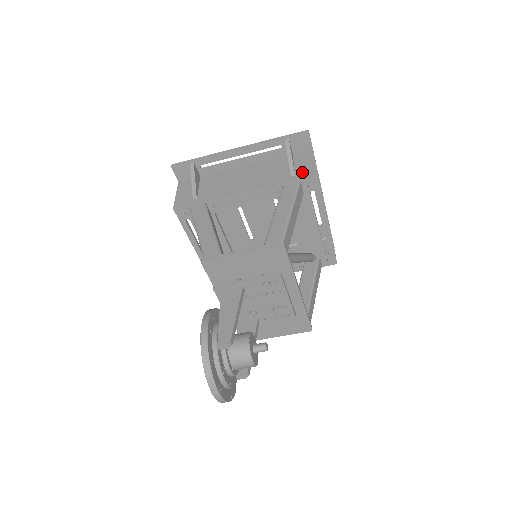
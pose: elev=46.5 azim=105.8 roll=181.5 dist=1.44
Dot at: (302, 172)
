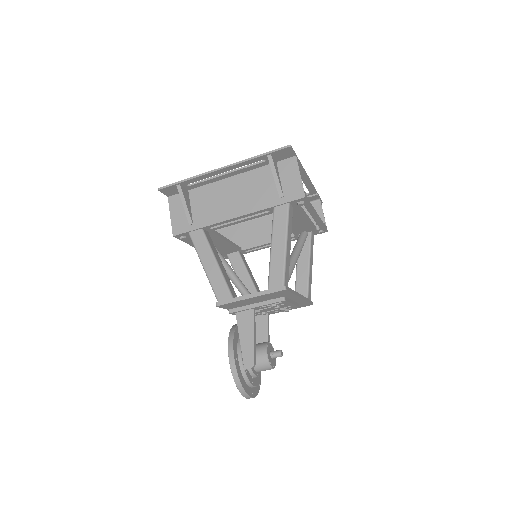
Dot at: (290, 192)
